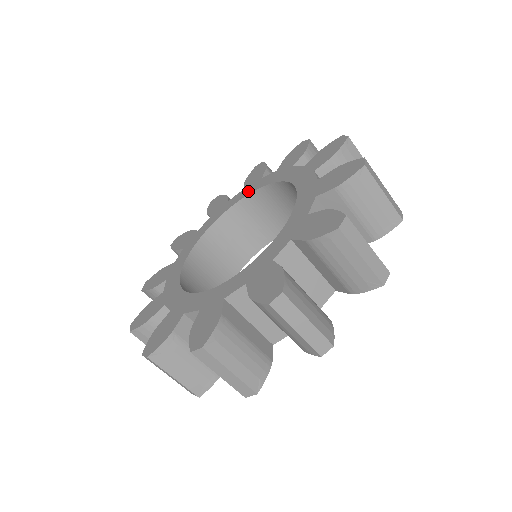
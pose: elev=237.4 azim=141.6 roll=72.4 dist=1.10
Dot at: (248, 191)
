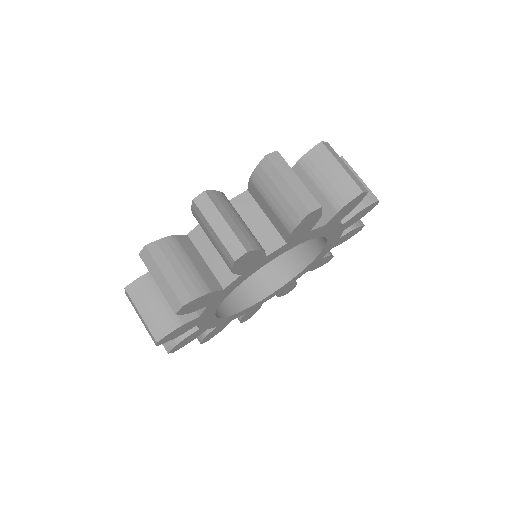
Dot at: occluded
